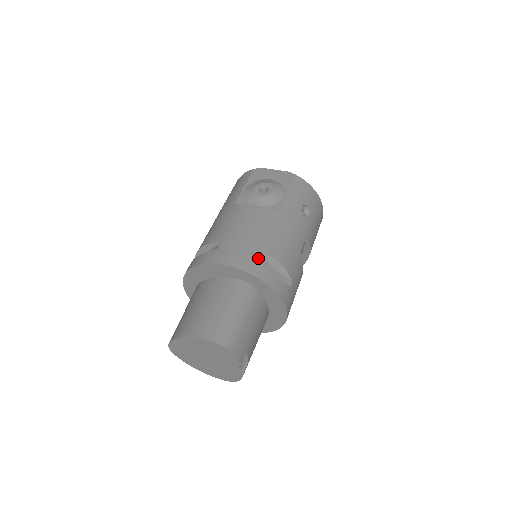
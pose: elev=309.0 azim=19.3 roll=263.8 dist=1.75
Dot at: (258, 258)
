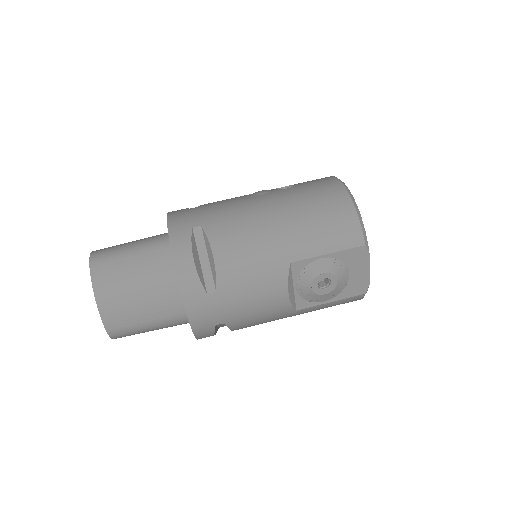
Dot at: occluded
